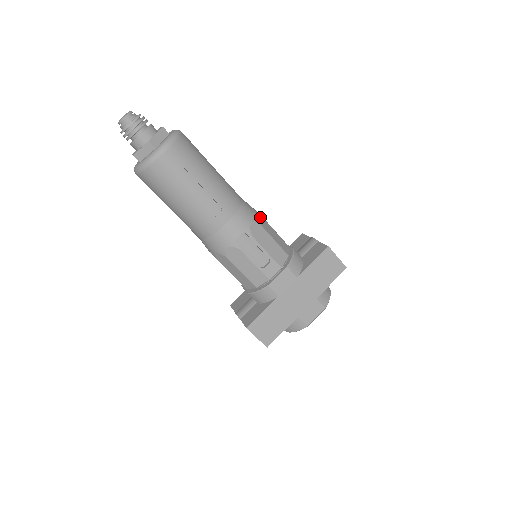
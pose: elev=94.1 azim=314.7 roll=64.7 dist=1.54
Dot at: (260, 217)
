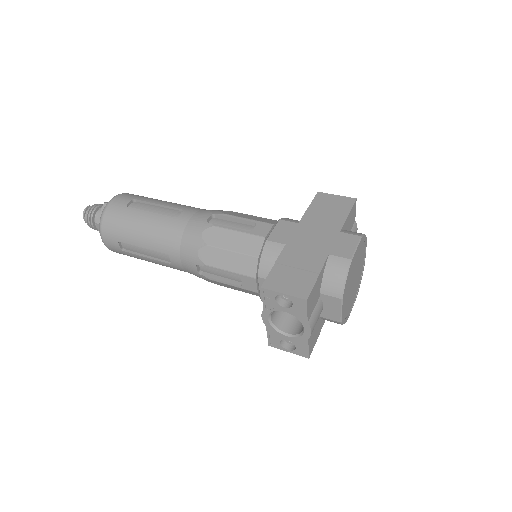
Dot at: occluded
